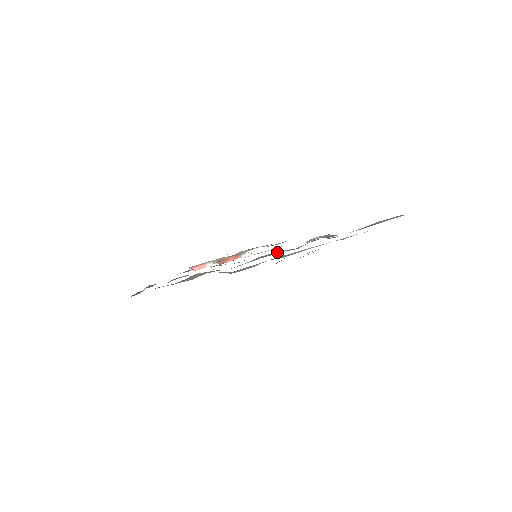
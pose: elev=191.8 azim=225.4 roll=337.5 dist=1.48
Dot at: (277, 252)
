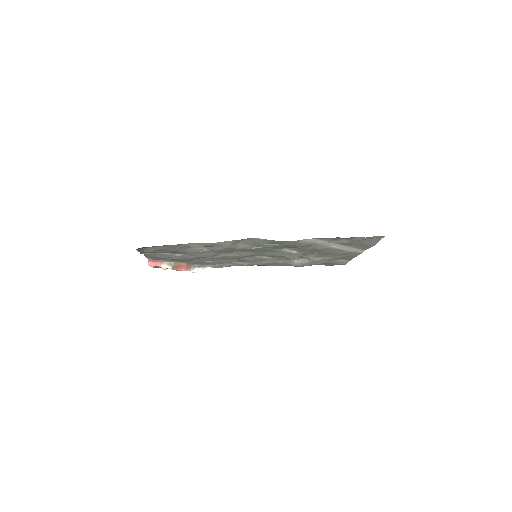
Dot at: (293, 251)
